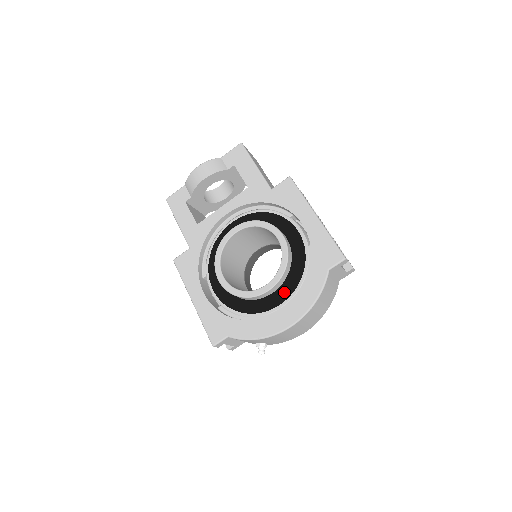
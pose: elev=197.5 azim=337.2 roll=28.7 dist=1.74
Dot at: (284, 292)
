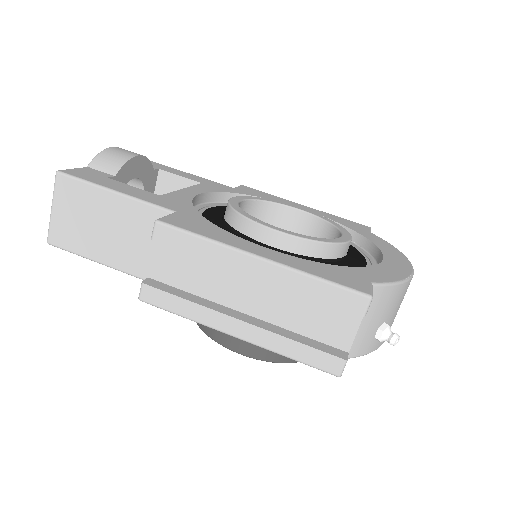
Dot at: (355, 254)
